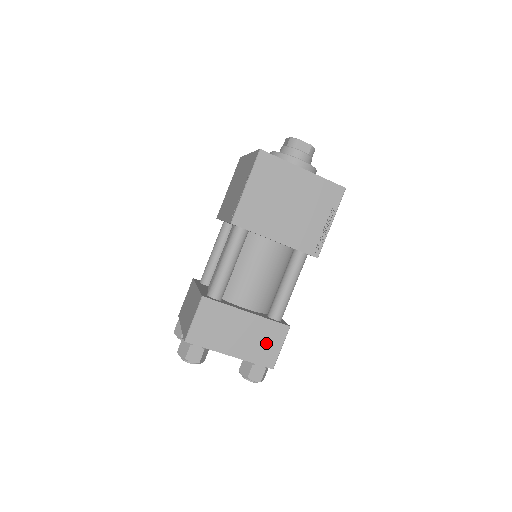
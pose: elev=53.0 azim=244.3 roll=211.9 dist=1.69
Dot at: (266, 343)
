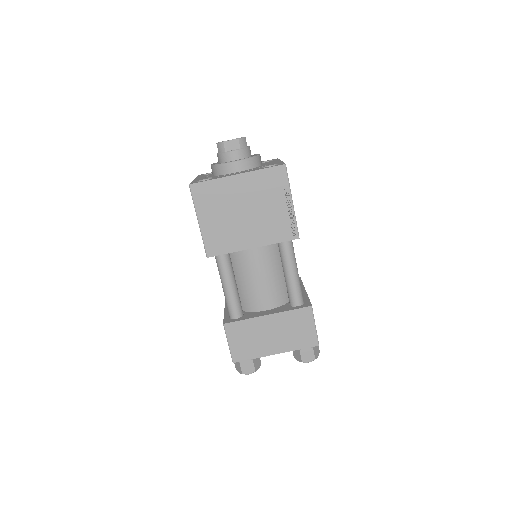
Dot at: (299, 329)
